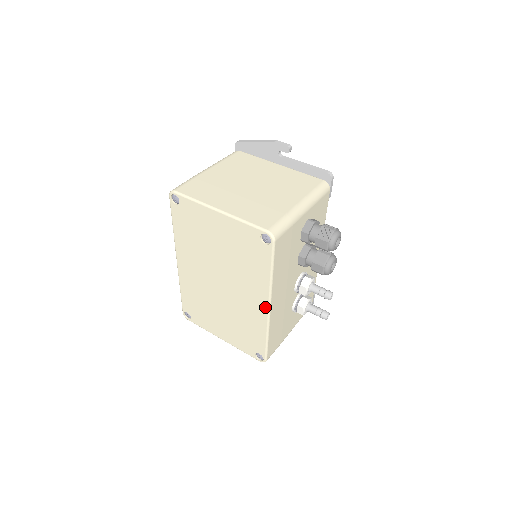
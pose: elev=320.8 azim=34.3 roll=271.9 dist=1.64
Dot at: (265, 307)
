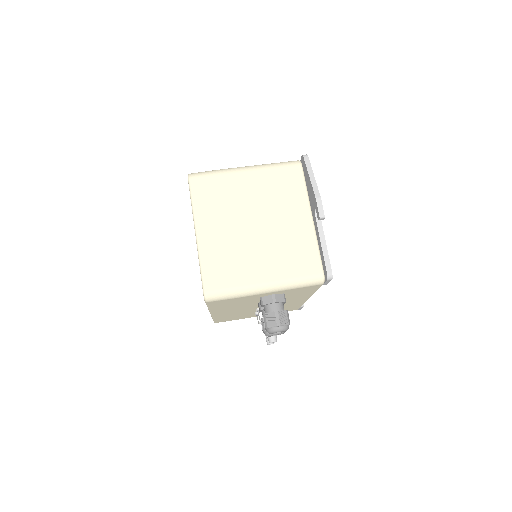
Dot at: occluded
